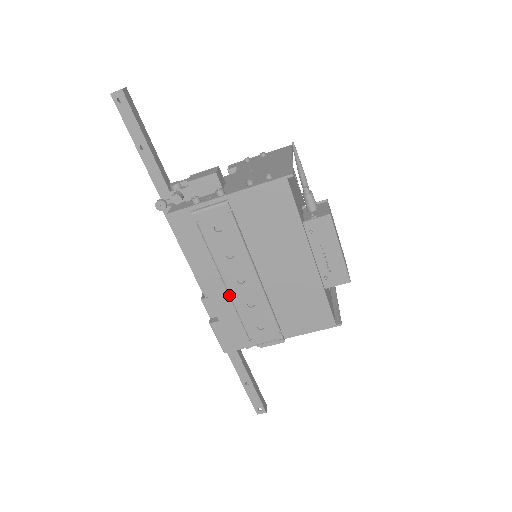
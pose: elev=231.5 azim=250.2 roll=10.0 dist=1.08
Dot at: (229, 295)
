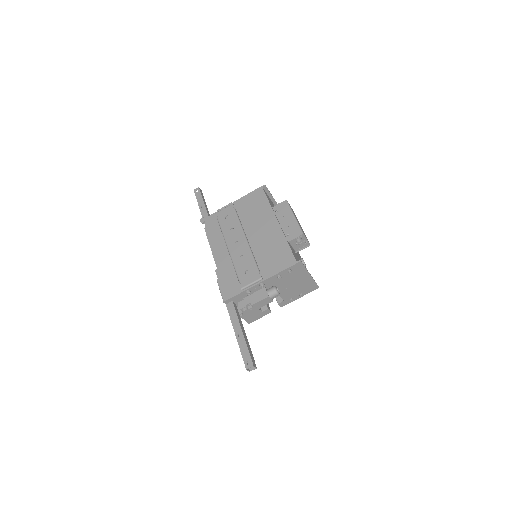
Dot at: (230, 255)
